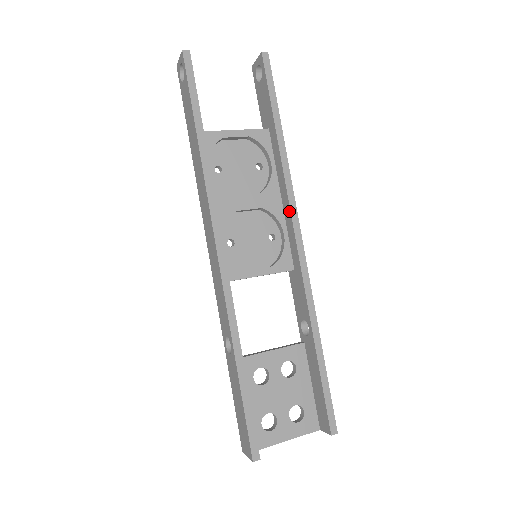
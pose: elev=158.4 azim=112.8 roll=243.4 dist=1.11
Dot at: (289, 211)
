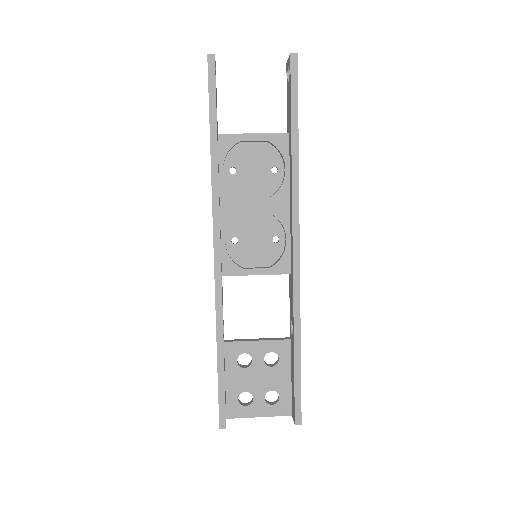
Dot at: (292, 220)
